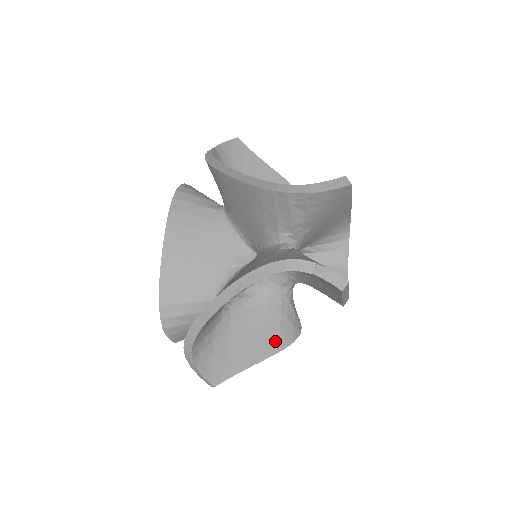
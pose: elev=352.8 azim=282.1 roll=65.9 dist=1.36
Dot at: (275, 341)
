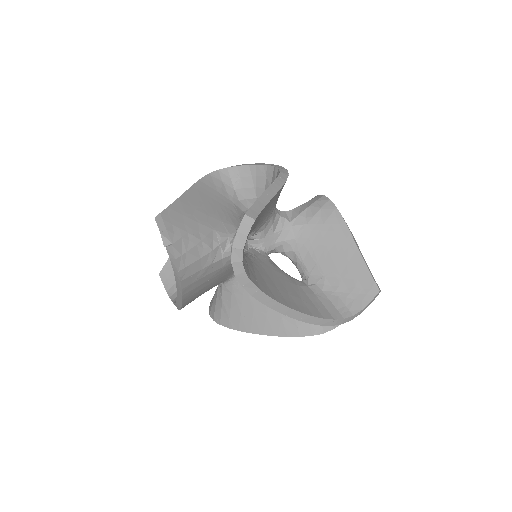
Dot at: occluded
